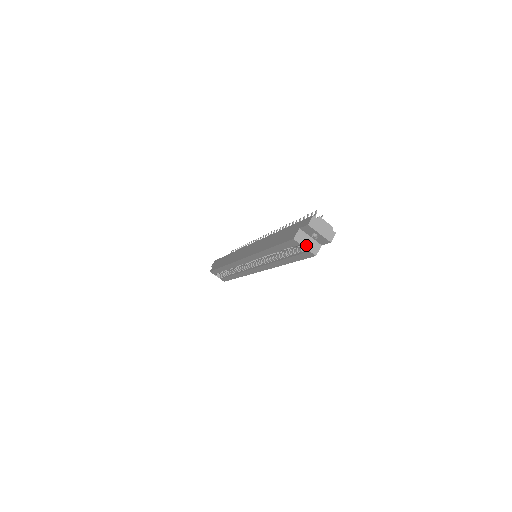
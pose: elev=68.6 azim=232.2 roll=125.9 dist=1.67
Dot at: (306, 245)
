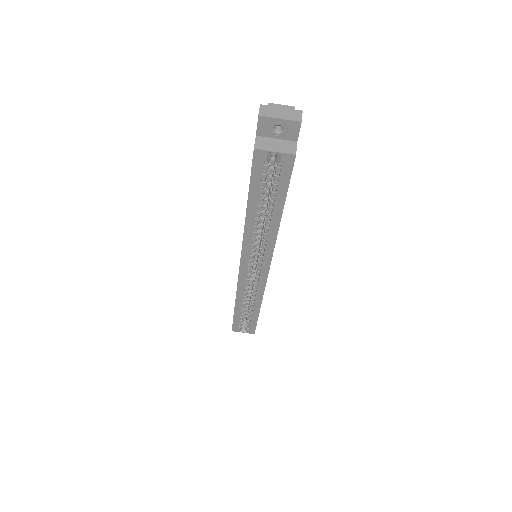
Dot at: (275, 149)
